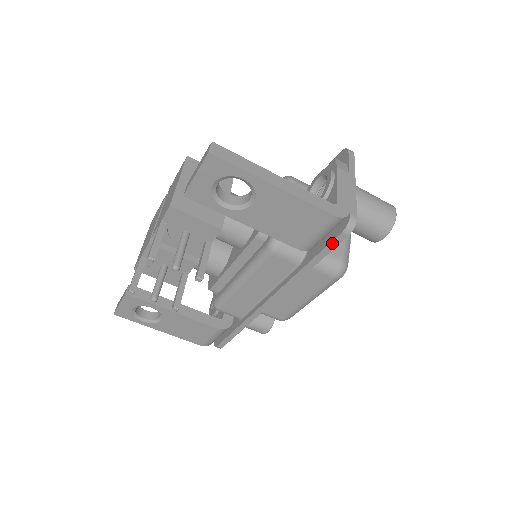
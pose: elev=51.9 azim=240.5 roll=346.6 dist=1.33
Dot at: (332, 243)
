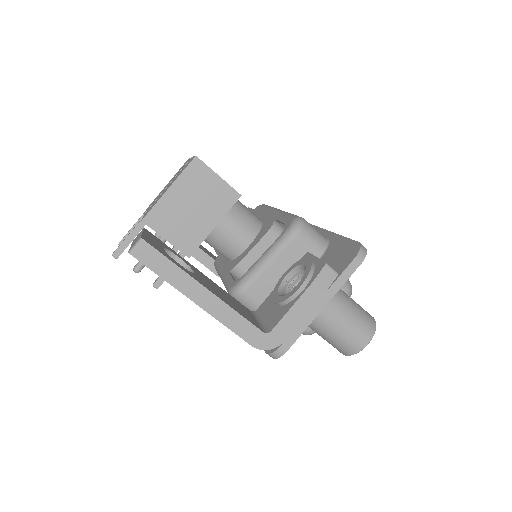
Dot at: occluded
